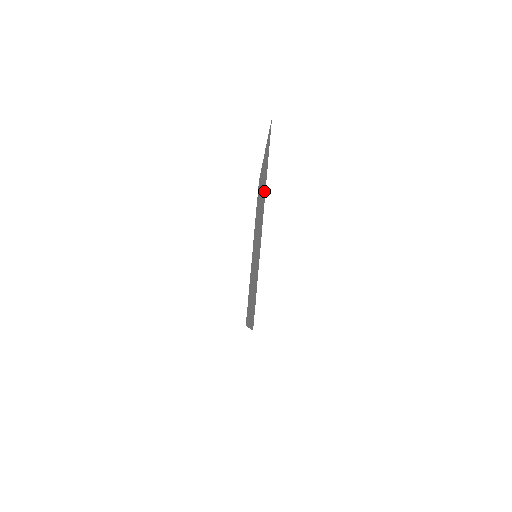
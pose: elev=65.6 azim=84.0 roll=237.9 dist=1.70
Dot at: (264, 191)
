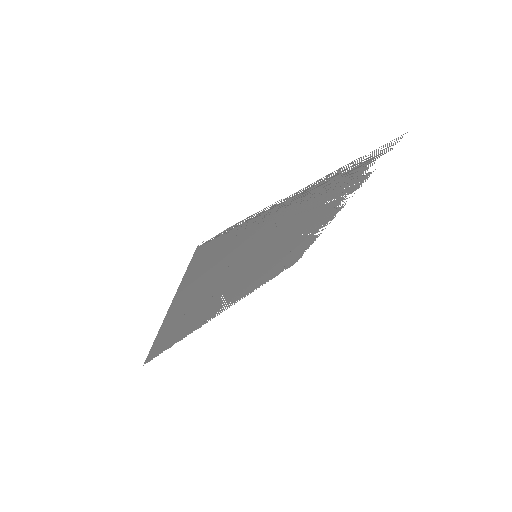
Dot at: (343, 176)
